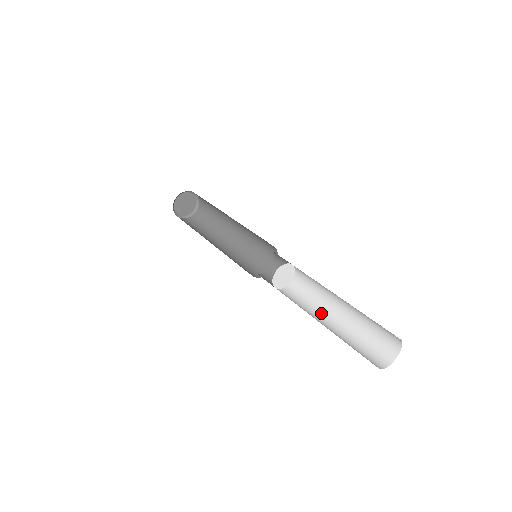
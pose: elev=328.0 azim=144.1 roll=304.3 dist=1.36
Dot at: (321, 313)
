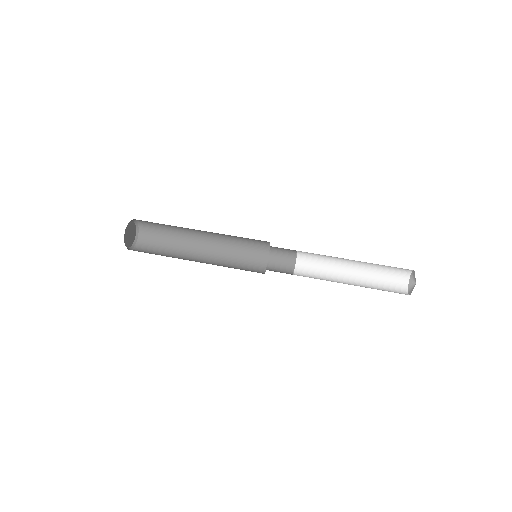
Dot at: (338, 279)
